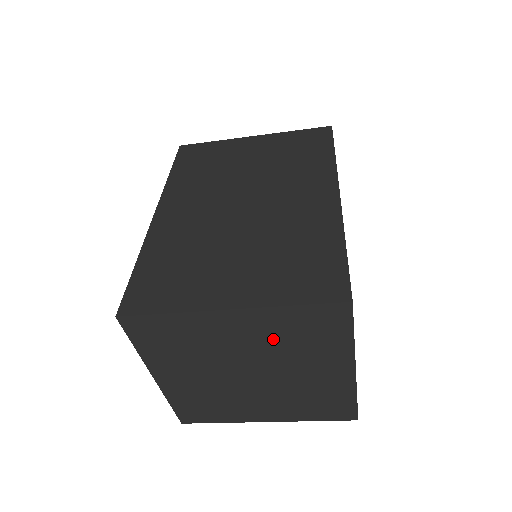
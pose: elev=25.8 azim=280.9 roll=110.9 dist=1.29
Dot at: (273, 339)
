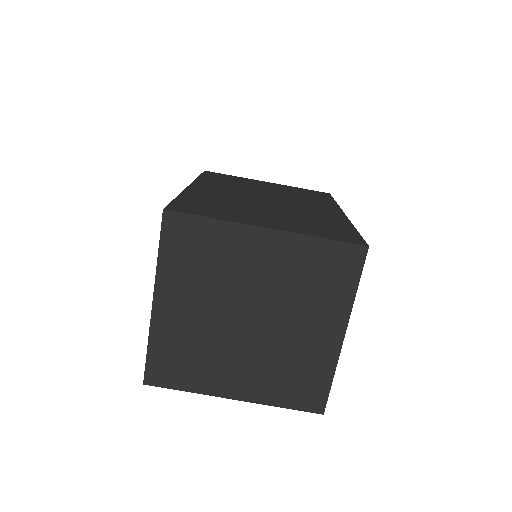
Dot at: (289, 275)
